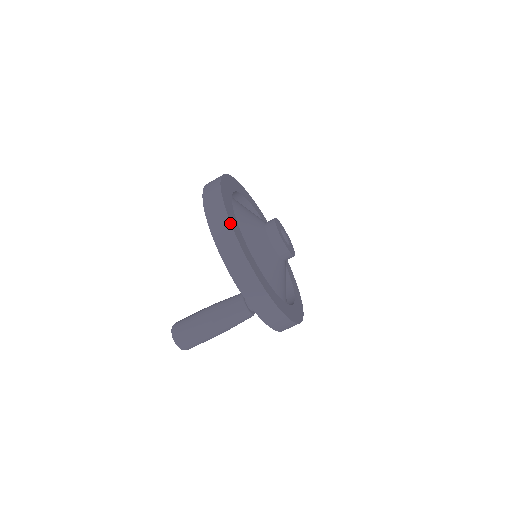
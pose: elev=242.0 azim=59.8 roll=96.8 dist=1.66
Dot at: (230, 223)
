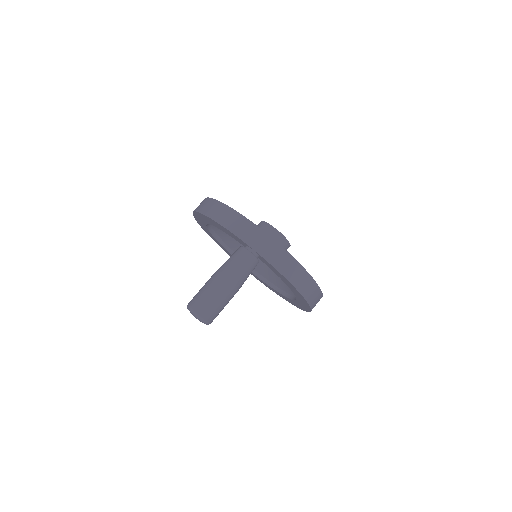
Dot at: (213, 199)
